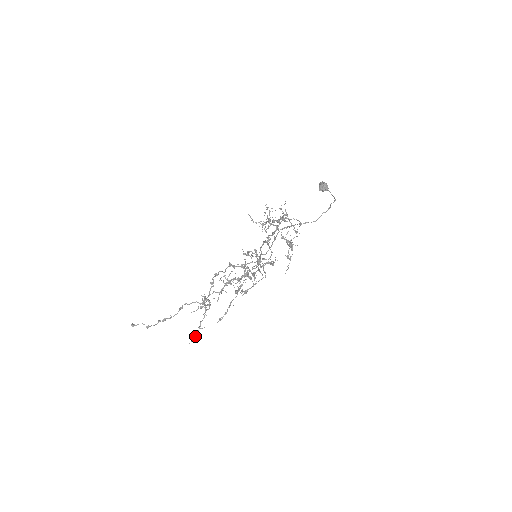
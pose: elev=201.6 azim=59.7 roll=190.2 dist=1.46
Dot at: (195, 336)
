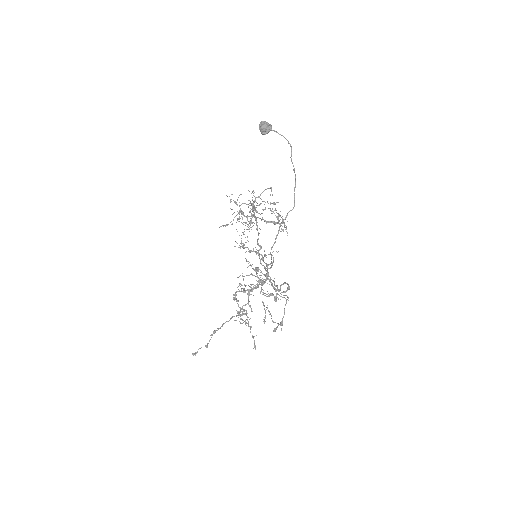
Dot at: (255, 345)
